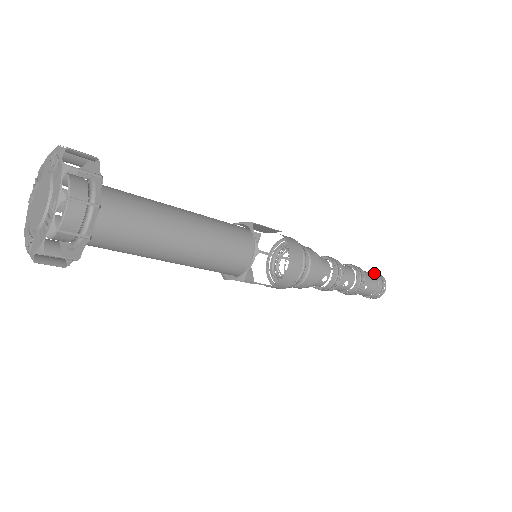
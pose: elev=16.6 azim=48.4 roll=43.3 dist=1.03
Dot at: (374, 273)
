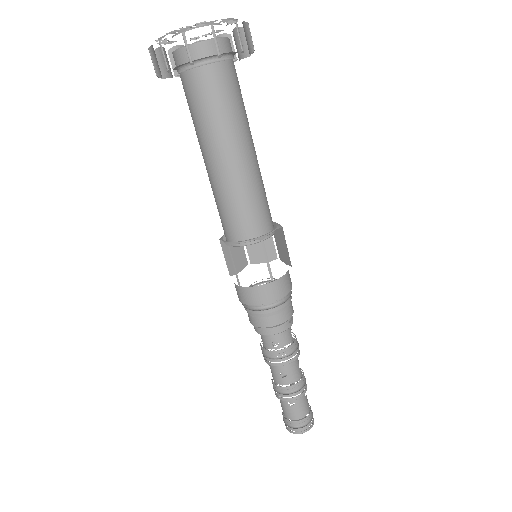
Dot at: occluded
